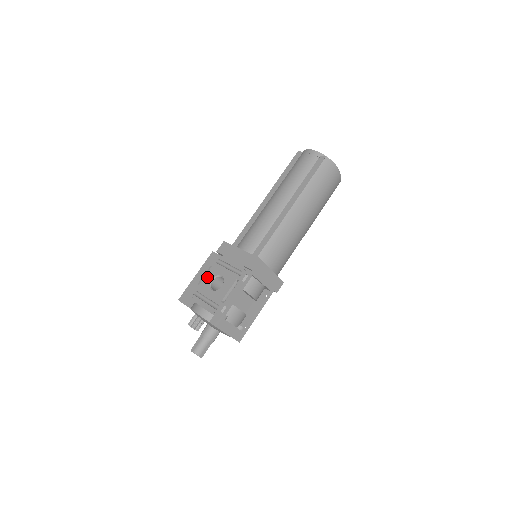
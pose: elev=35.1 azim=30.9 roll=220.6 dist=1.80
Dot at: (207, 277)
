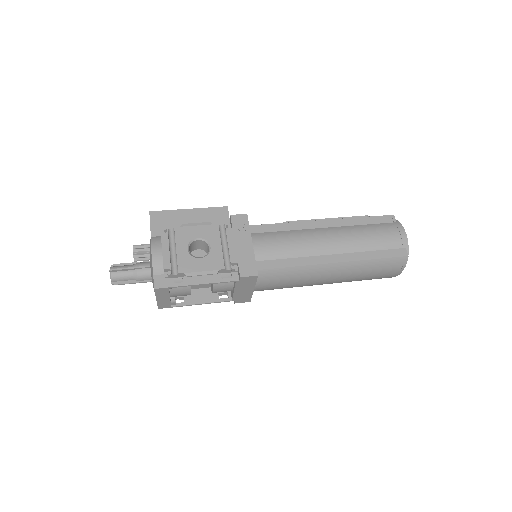
Dot at: (197, 229)
